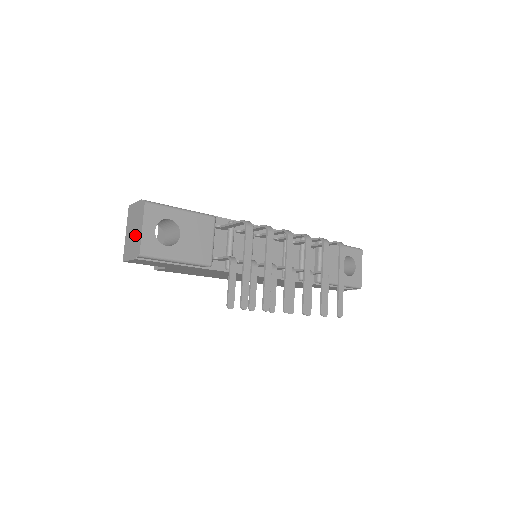
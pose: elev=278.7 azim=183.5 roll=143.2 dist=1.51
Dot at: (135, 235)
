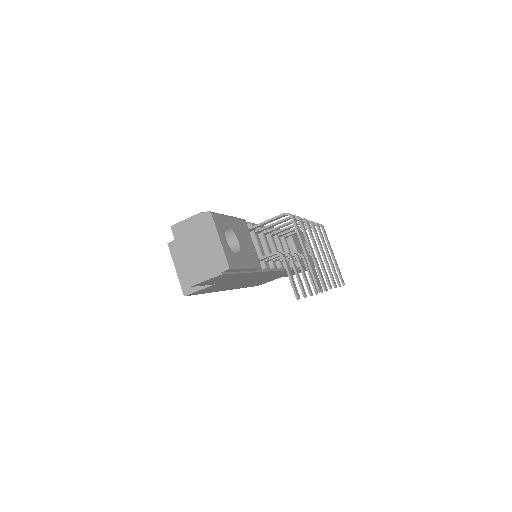
Dot at: (207, 251)
